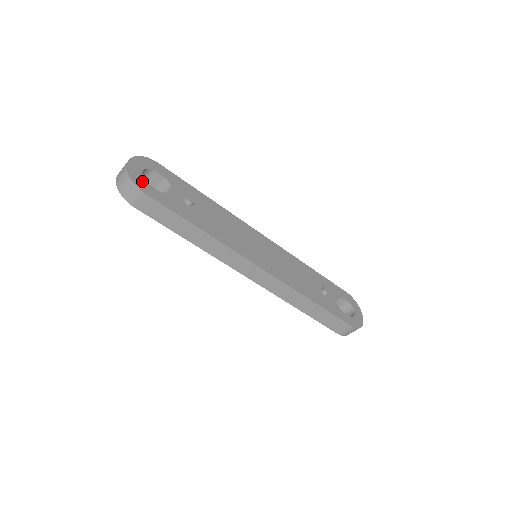
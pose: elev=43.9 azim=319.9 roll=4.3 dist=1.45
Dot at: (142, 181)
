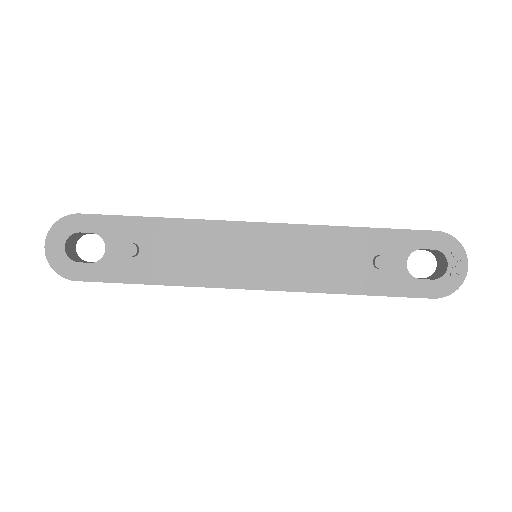
Dot at: (68, 264)
